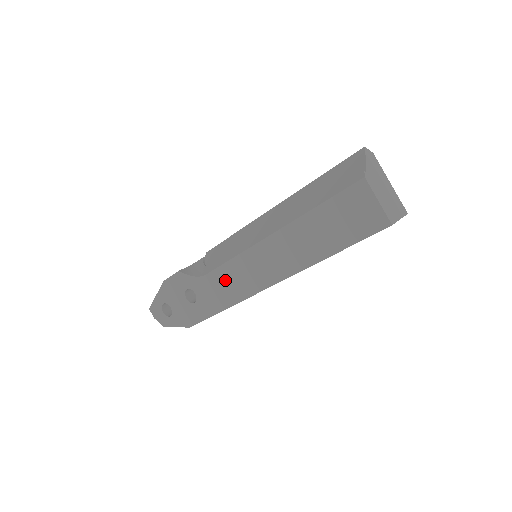
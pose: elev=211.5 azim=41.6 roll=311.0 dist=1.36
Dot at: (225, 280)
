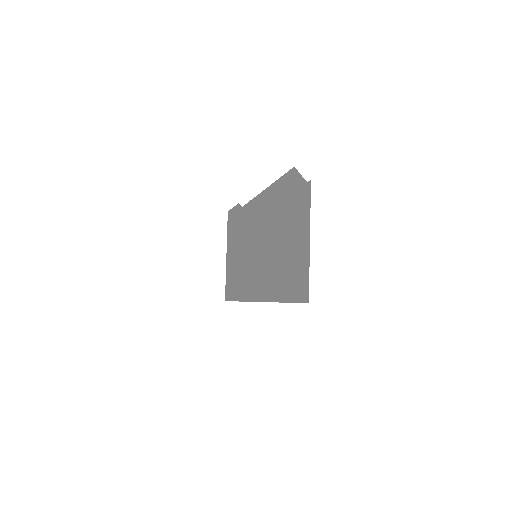
Dot at: occluded
